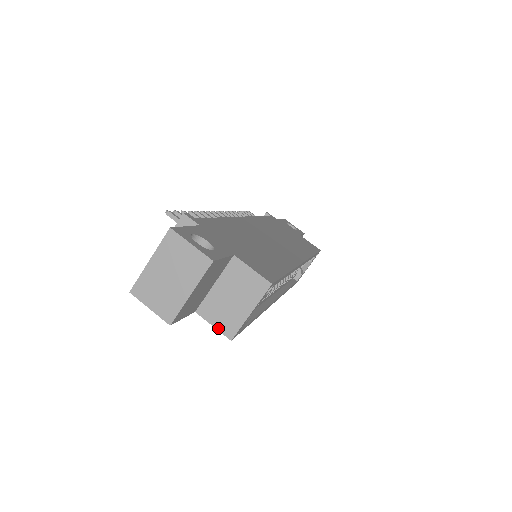
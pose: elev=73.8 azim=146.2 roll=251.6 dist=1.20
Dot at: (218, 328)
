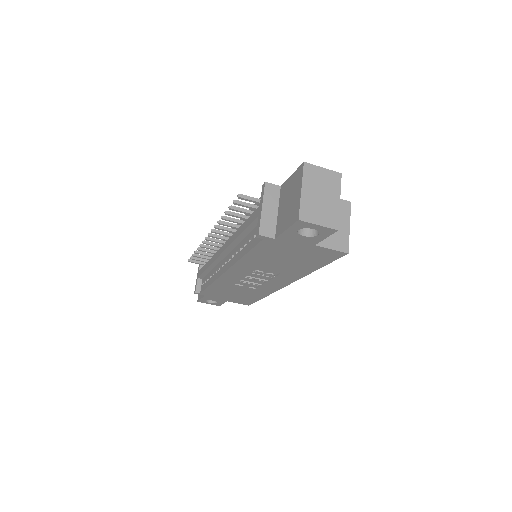
Dot at: (336, 249)
